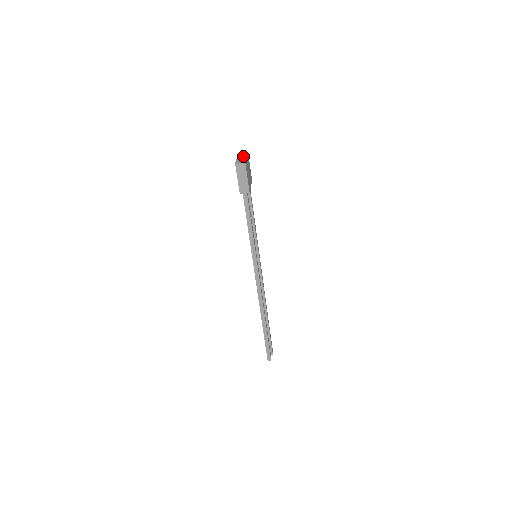
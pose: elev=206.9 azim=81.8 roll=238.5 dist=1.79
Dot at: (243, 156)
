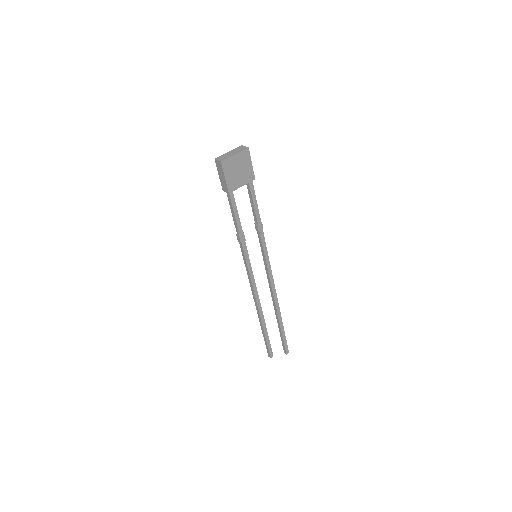
Dot at: (235, 151)
